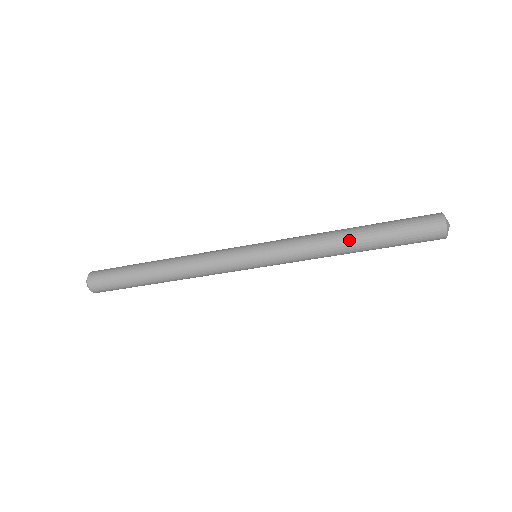
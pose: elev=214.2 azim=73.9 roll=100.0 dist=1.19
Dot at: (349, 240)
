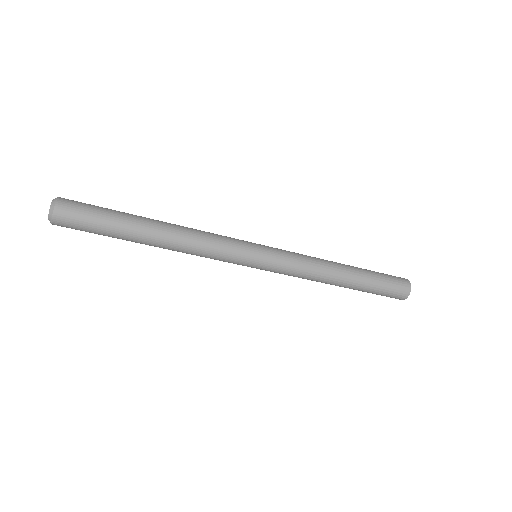
Dot at: (339, 284)
